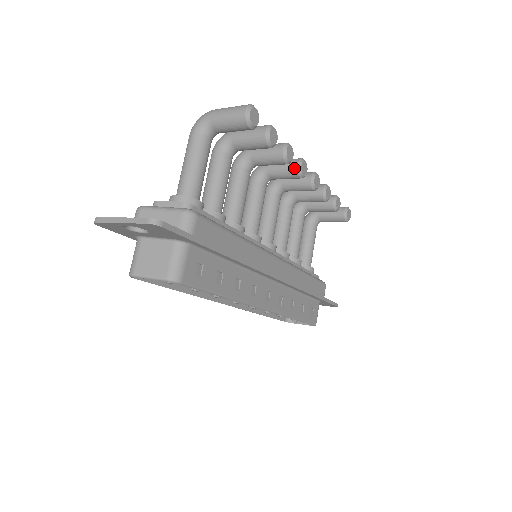
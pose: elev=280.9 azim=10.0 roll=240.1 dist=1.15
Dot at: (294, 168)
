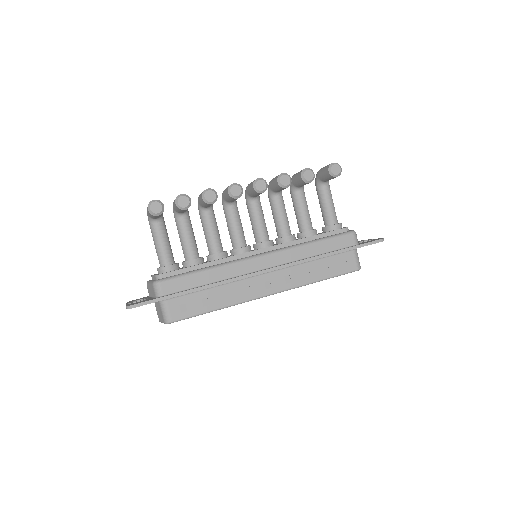
Dot at: (228, 196)
